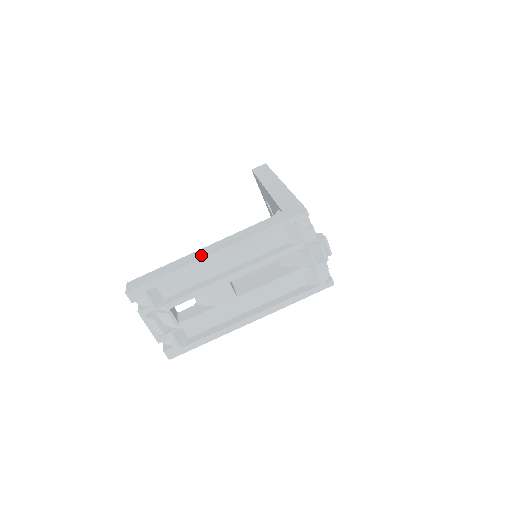
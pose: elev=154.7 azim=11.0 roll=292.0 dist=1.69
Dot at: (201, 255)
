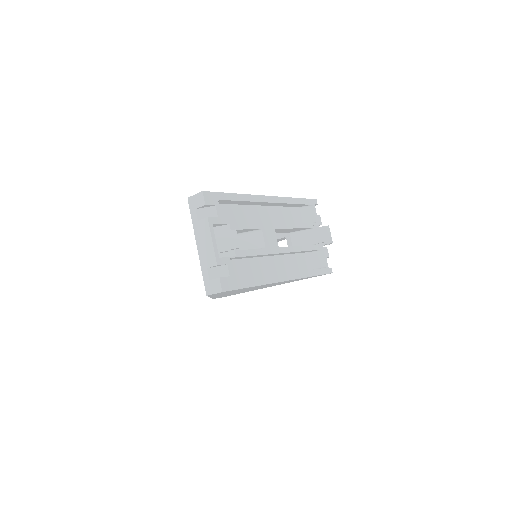
Dot at: occluded
